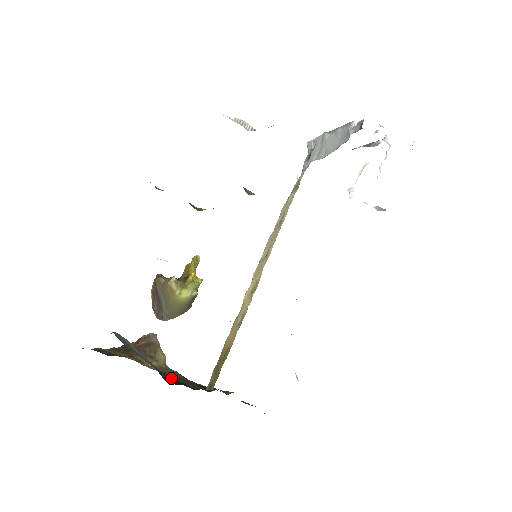
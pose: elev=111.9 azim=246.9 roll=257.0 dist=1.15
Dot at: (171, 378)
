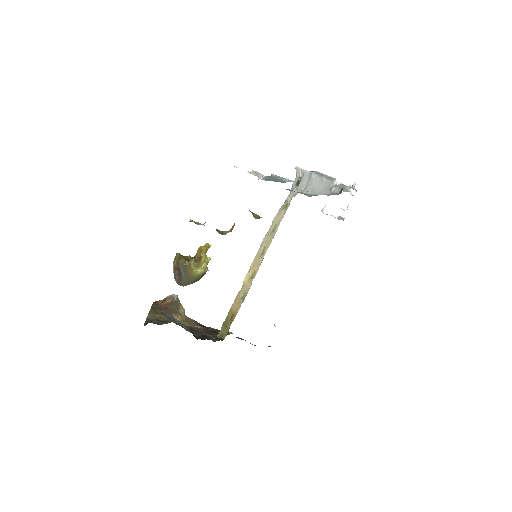
Dot at: (197, 333)
